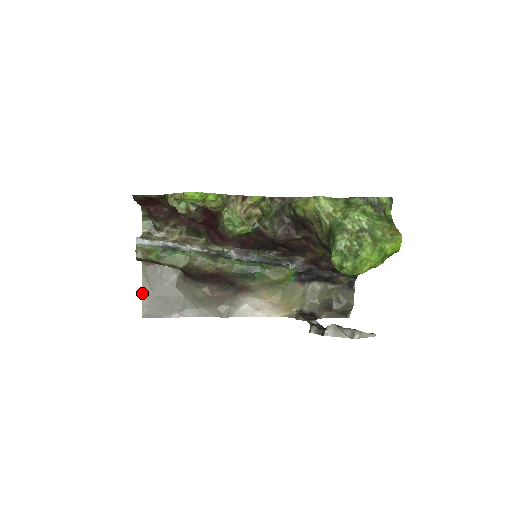
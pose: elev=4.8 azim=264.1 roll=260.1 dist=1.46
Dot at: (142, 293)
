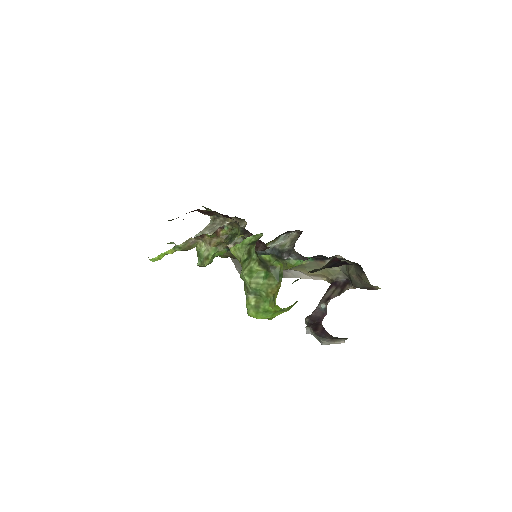
Dot at: (231, 258)
